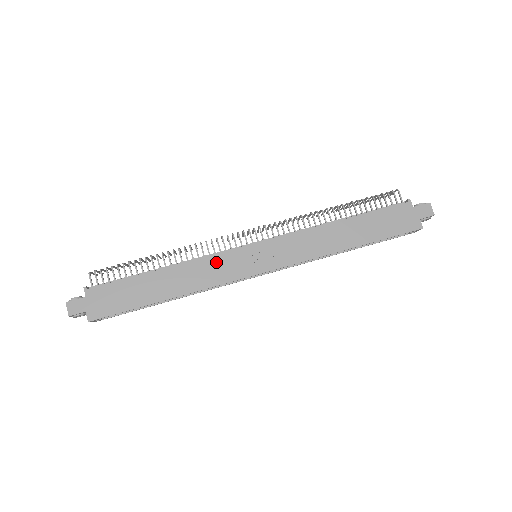
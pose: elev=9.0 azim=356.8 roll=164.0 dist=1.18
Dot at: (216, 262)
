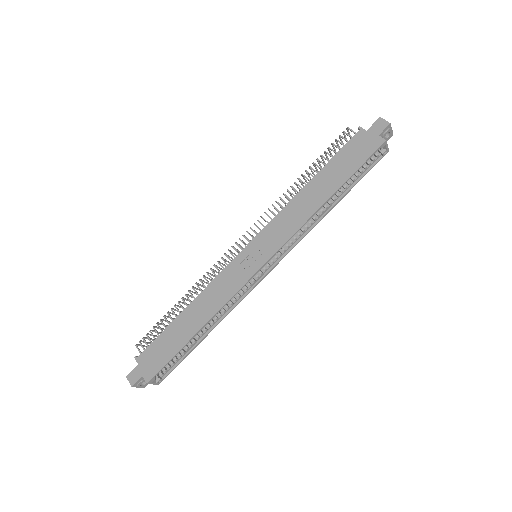
Dot at: (223, 279)
